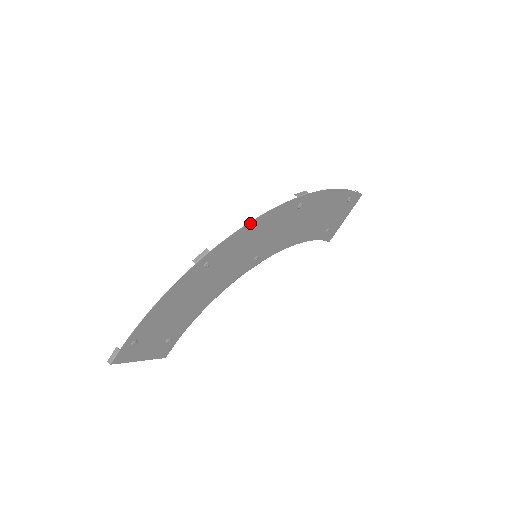
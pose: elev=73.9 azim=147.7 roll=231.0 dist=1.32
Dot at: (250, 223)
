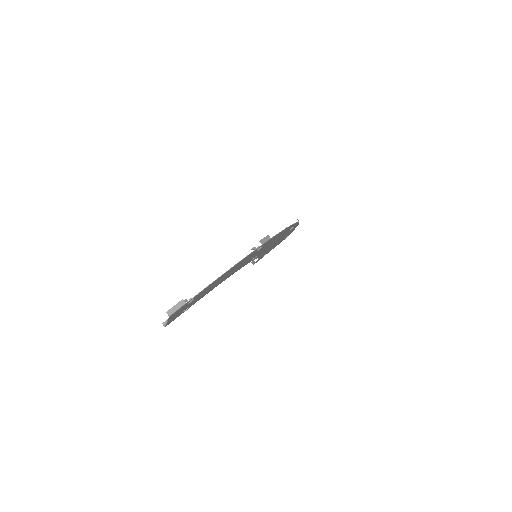
Dot at: occluded
